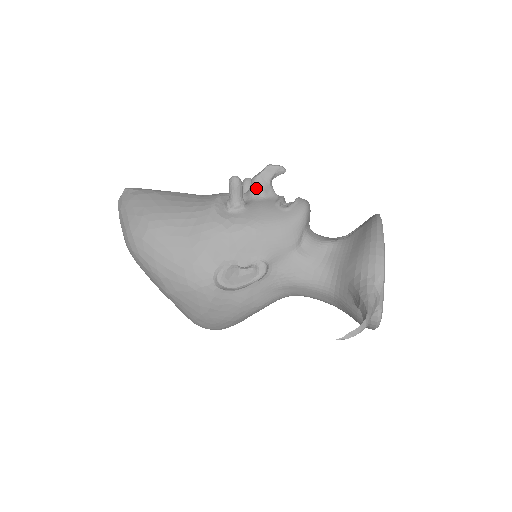
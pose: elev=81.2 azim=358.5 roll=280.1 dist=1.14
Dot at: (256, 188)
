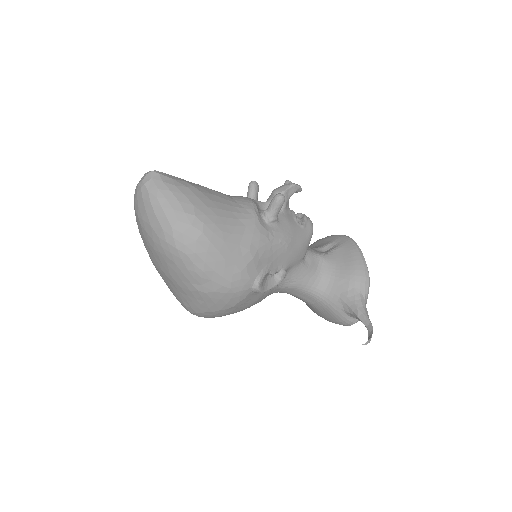
Dot at: occluded
